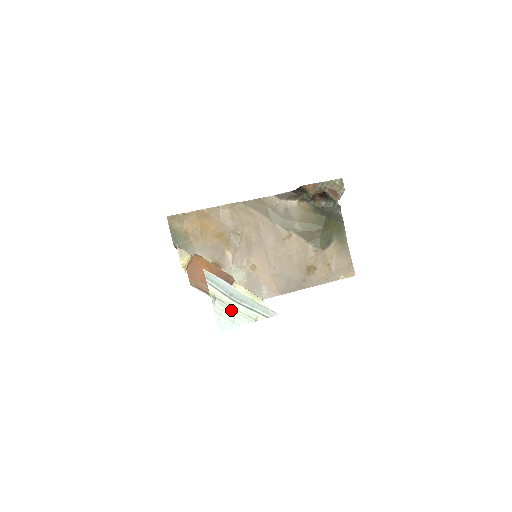
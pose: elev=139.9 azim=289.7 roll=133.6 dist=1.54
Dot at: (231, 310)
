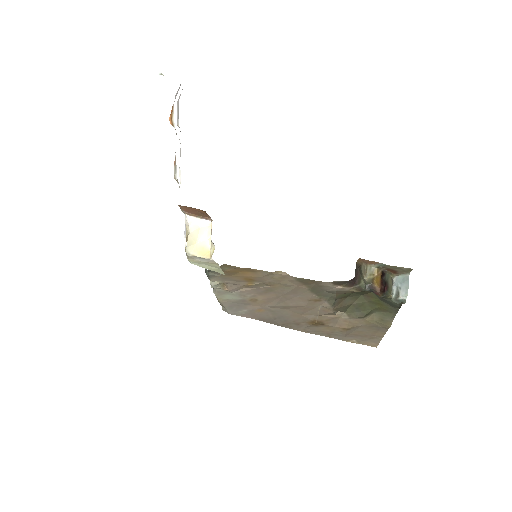
Dot at: occluded
